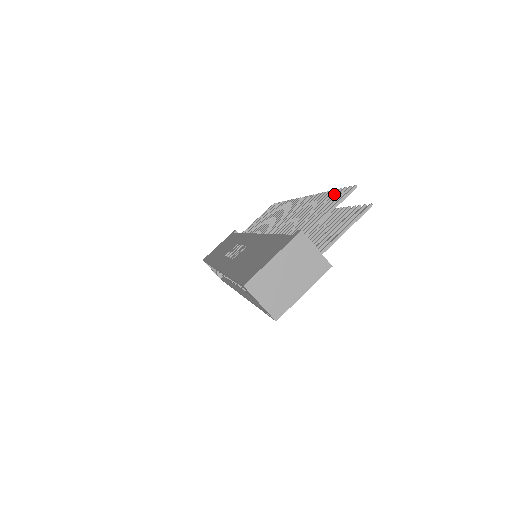
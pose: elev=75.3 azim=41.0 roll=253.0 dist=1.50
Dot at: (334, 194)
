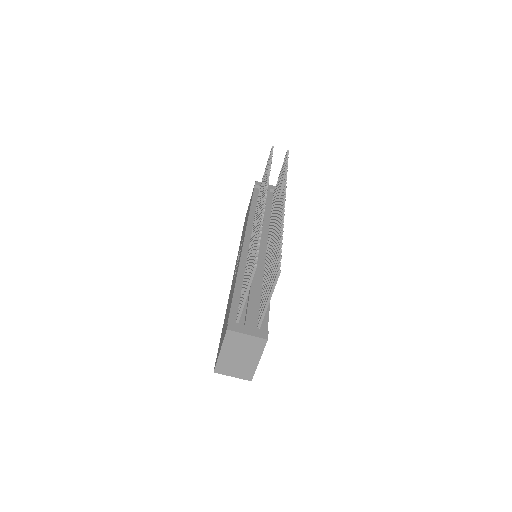
Dot at: (255, 251)
